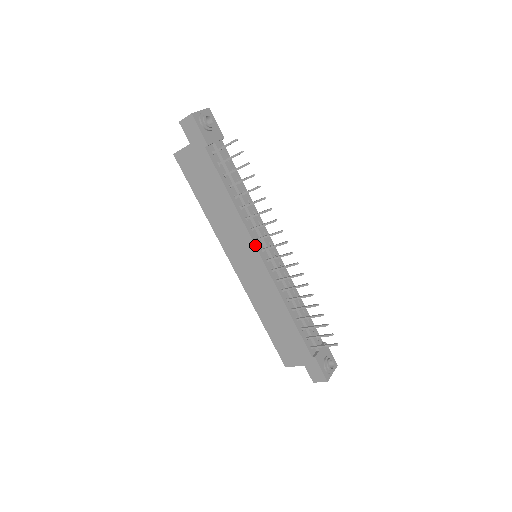
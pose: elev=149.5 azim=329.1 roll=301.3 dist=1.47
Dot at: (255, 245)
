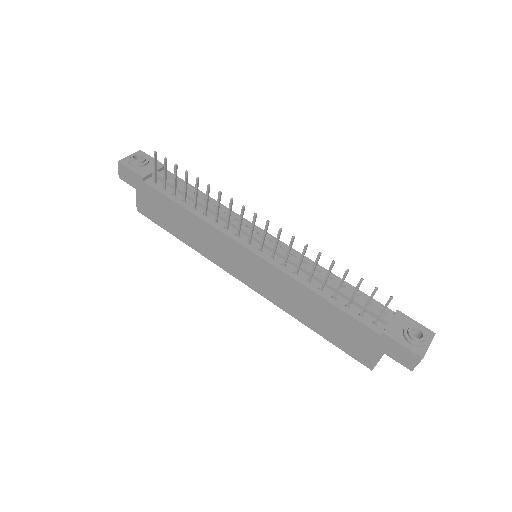
Dot at: (236, 241)
